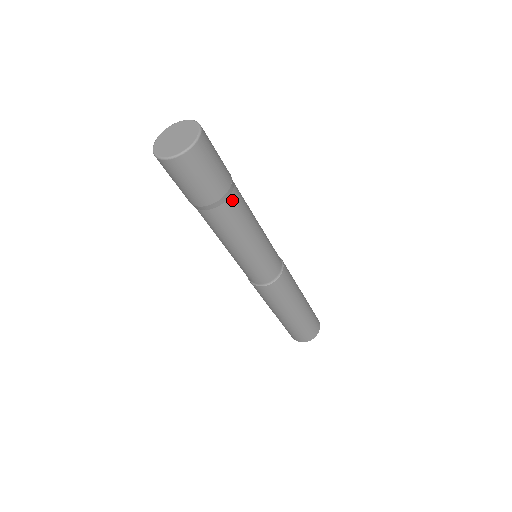
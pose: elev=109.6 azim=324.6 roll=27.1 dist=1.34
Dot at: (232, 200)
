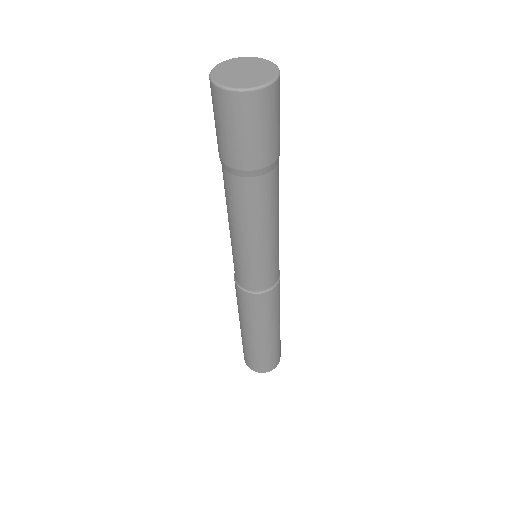
Dot at: (275, 173)
